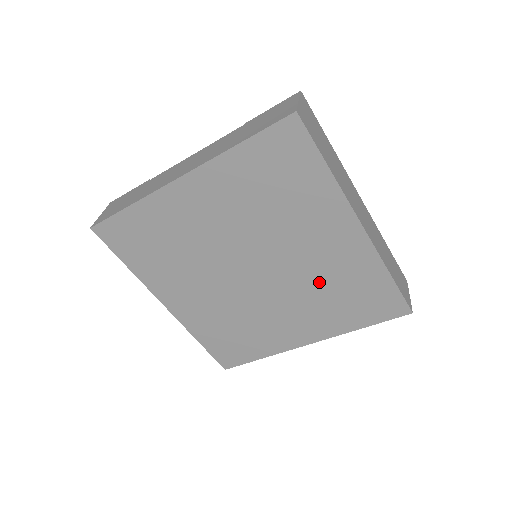
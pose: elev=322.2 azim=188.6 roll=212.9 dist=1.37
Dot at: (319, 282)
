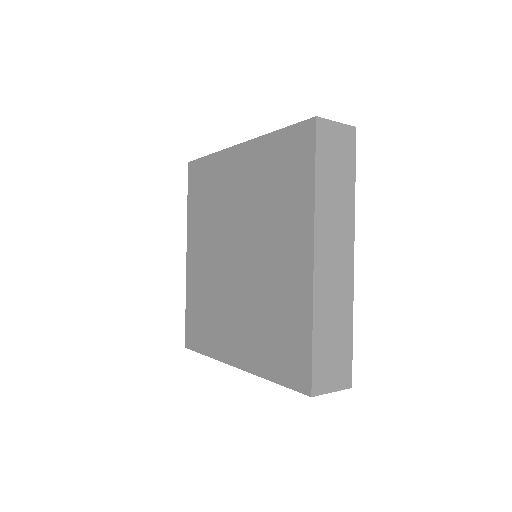
Dot at: (266, 299)
